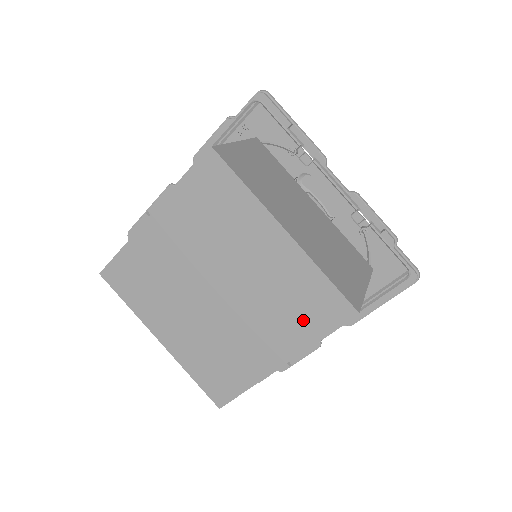
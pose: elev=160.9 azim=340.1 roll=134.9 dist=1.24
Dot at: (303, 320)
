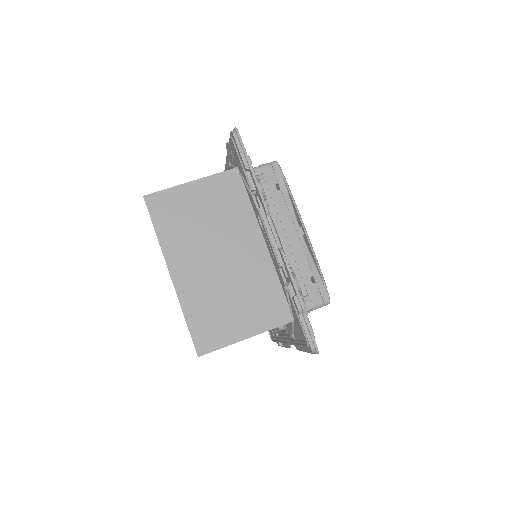
Dot at: occluded
